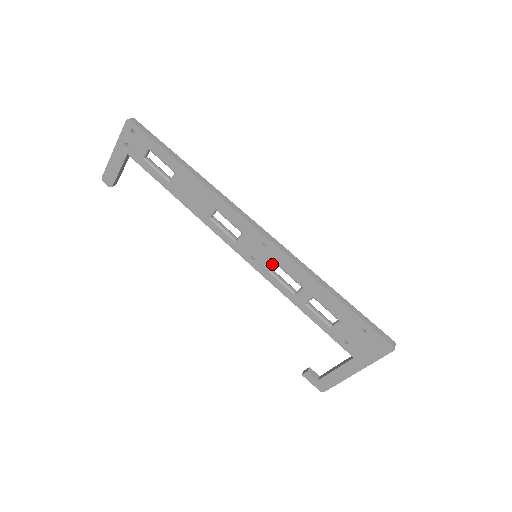
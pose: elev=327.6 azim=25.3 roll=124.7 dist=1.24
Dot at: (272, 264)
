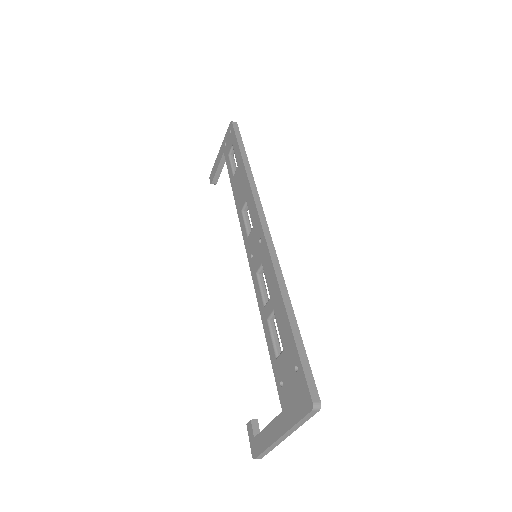
Dot at: (260, 264)
